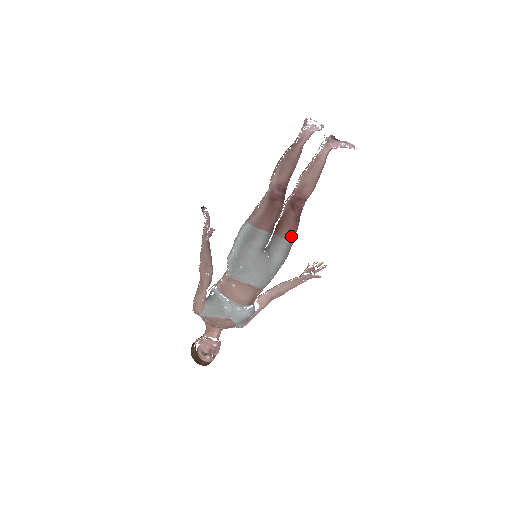
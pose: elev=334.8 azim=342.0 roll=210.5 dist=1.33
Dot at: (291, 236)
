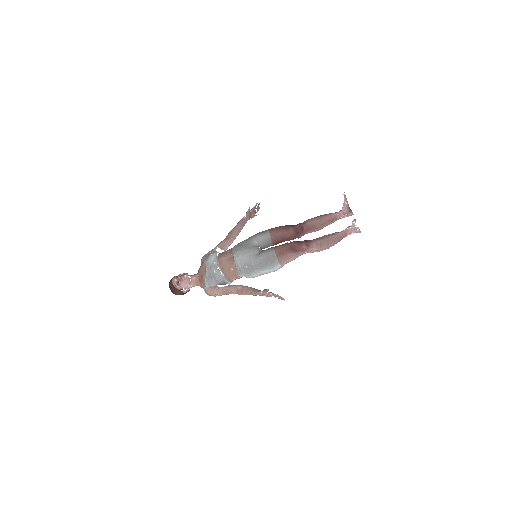
Dot at: (279, 251)
